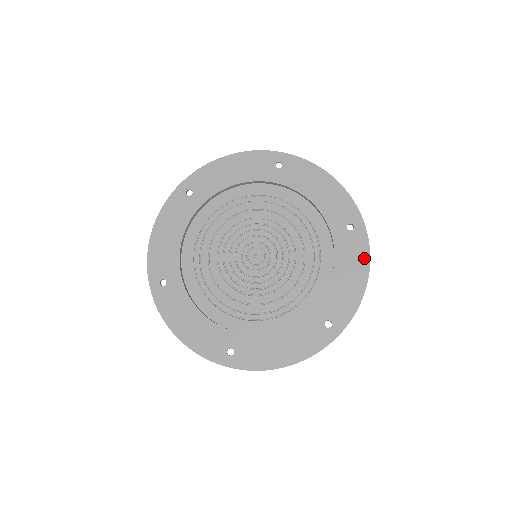
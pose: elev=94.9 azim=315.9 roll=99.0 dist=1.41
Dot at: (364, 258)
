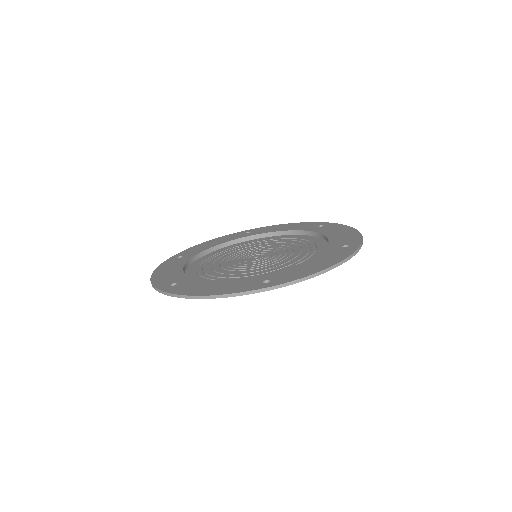
Dot at: (340, 258)
